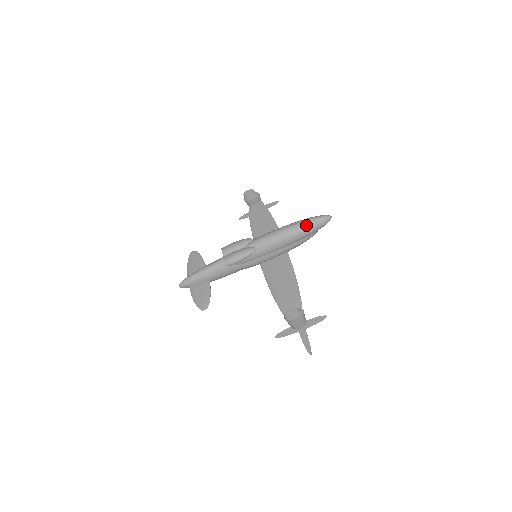
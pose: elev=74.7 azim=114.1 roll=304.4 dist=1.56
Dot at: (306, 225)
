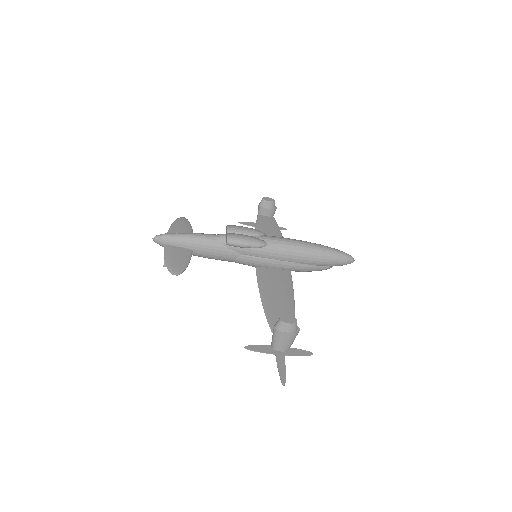
Dot at: (329, 252)
